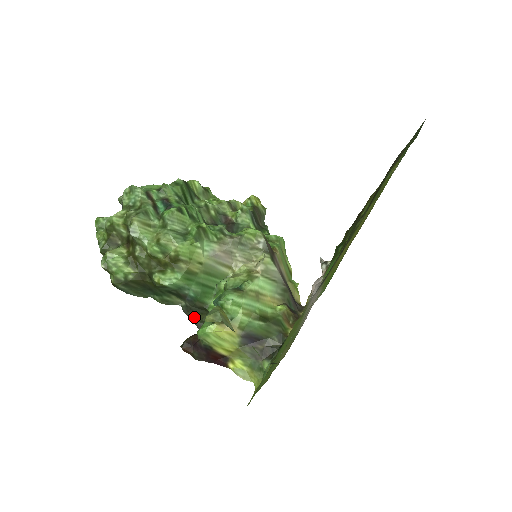
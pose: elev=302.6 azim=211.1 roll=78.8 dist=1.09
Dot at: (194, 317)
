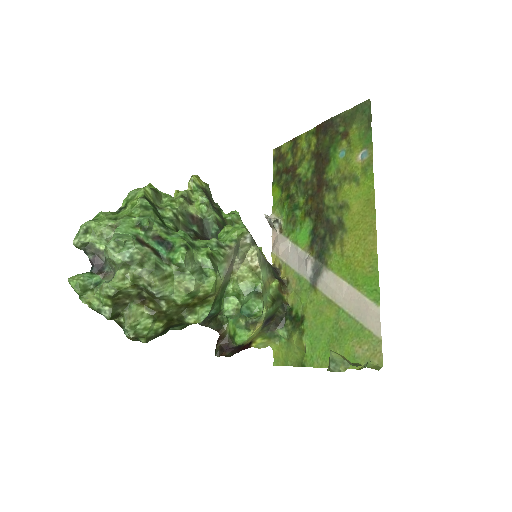
Dot at: (212, 325)
